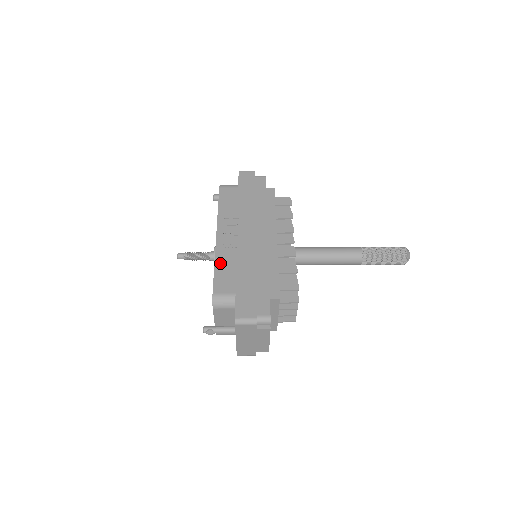
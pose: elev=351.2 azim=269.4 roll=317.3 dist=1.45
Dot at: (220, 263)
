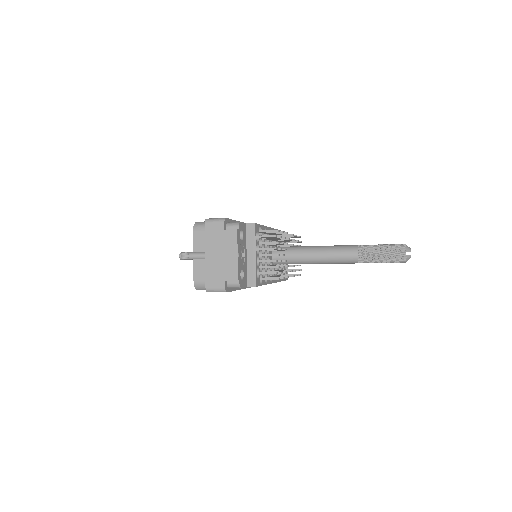
Dot at: occluded
